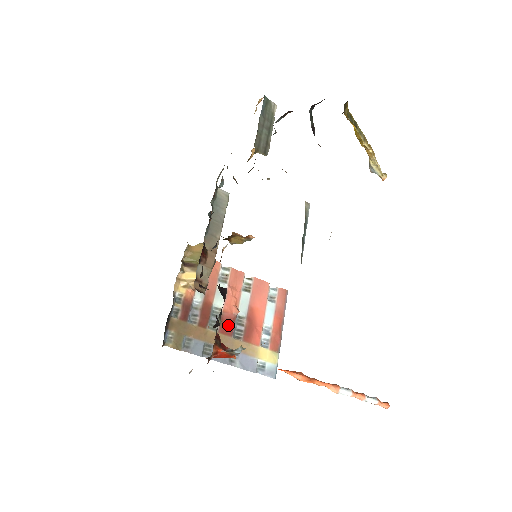
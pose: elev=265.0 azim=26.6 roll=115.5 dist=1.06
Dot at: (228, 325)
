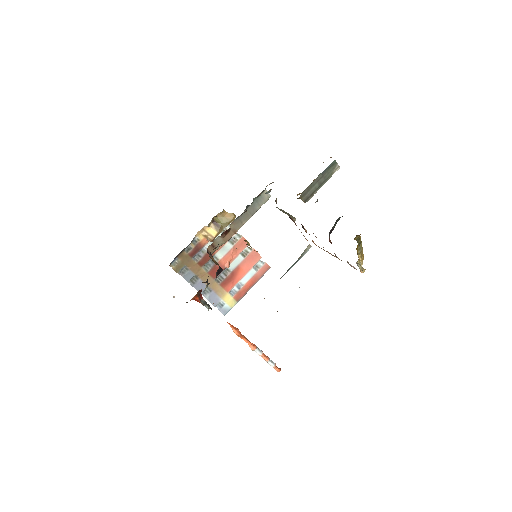
Dot at: occluded
